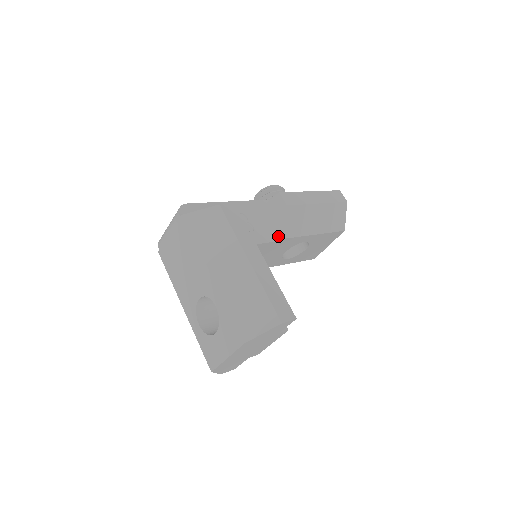
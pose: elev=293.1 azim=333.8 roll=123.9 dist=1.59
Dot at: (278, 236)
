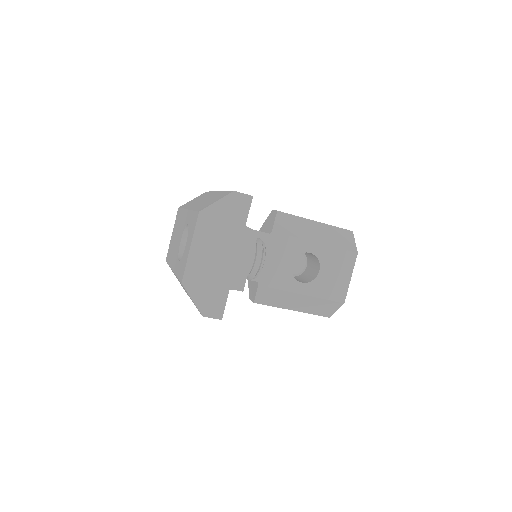
Dot at: (271, 230)
